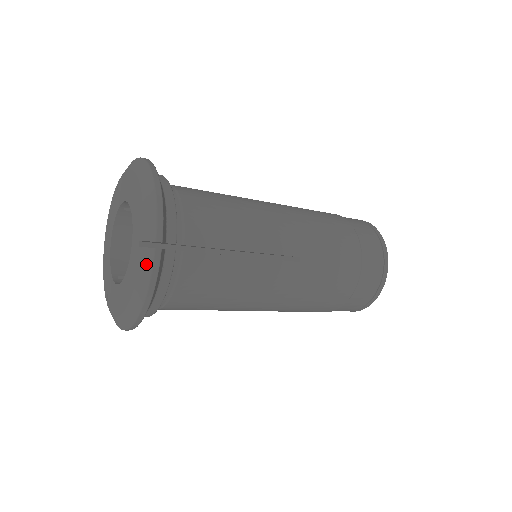
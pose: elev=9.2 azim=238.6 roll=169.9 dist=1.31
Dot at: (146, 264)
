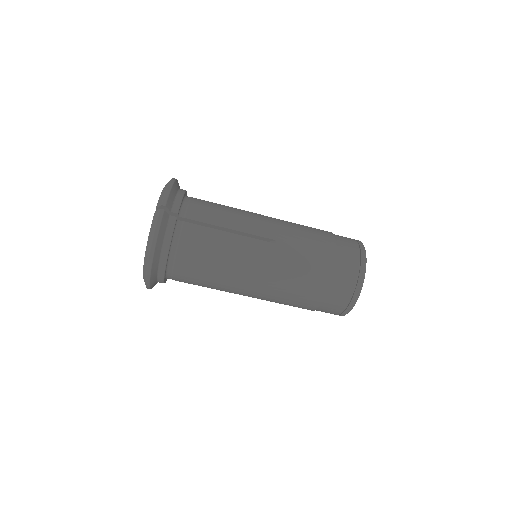
Dot at: (155, 220)
